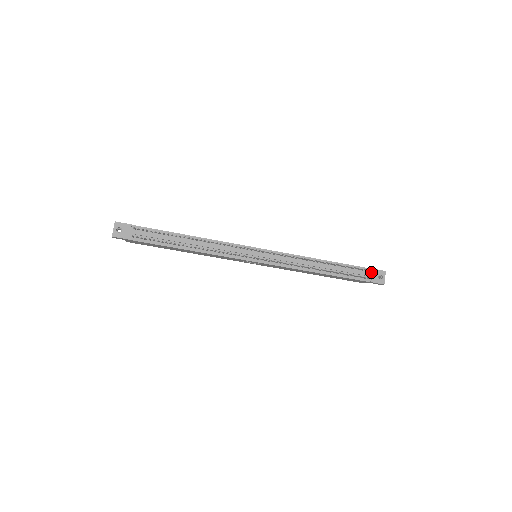
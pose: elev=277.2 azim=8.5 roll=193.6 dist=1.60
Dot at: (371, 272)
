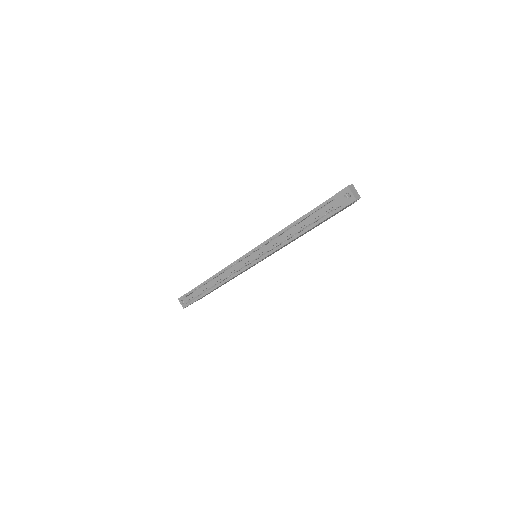
Dot at: (337, 198)
